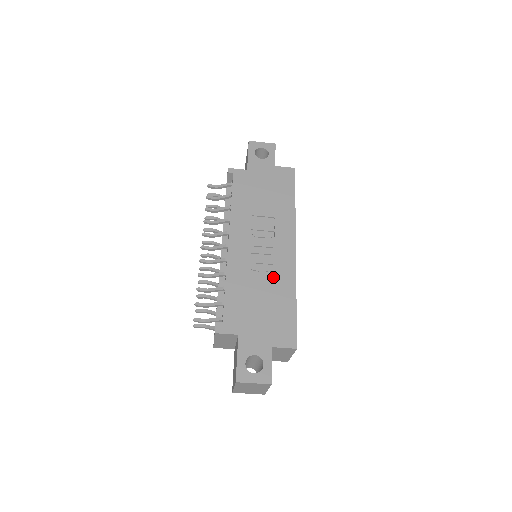
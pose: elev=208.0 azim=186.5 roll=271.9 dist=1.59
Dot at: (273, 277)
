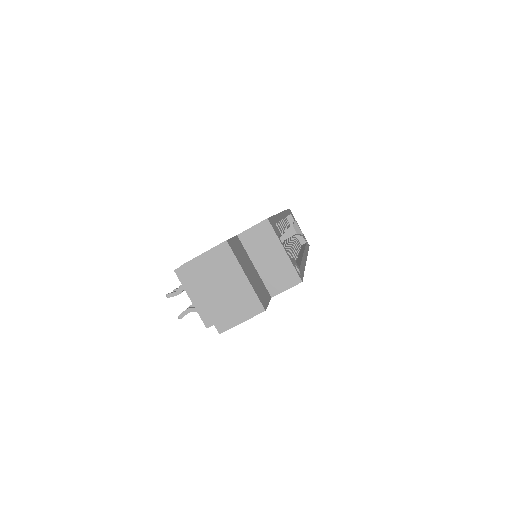
Dot at: occluded
